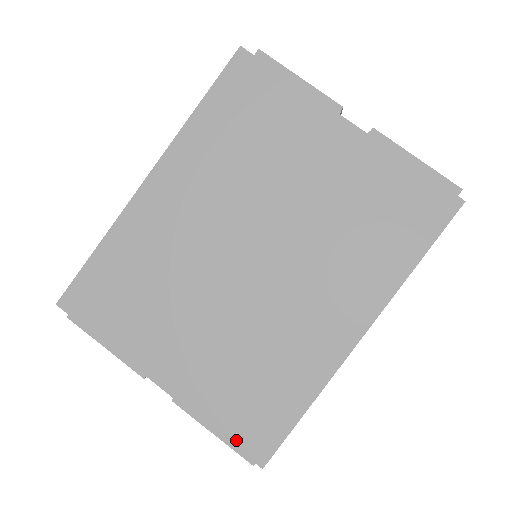
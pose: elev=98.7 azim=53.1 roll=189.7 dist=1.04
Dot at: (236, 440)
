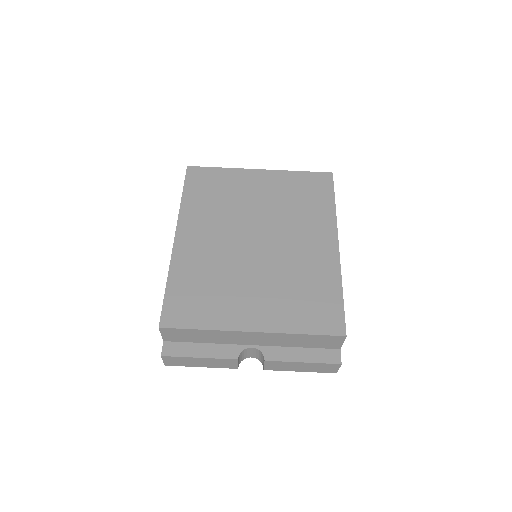
Dot at: (320, 331)
